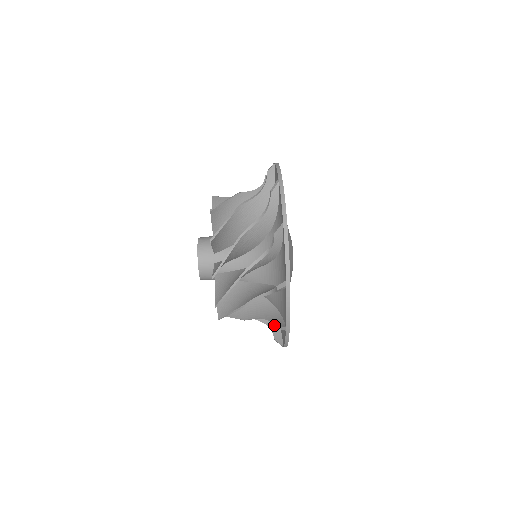
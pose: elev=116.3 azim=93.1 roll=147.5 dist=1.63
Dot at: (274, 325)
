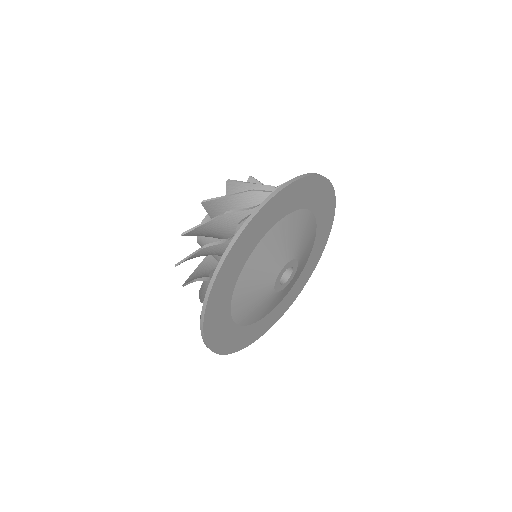
Dot at: occluded
